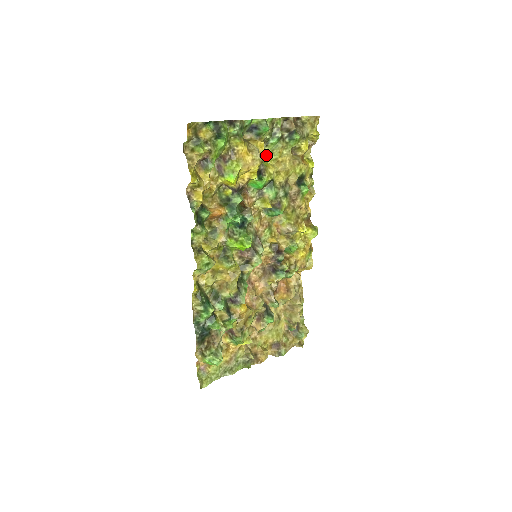
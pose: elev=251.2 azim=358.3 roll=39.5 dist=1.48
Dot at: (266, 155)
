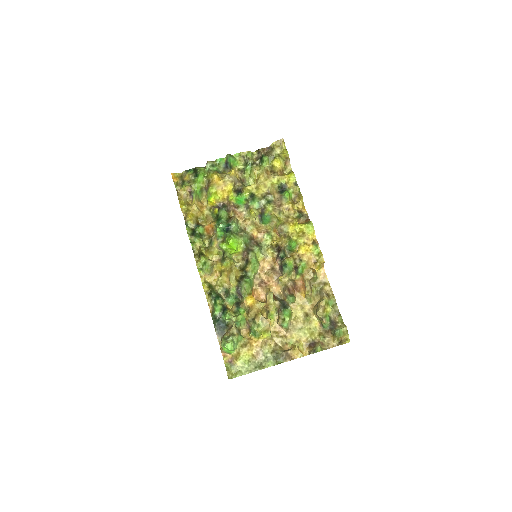
Dot at: (247, 180)
